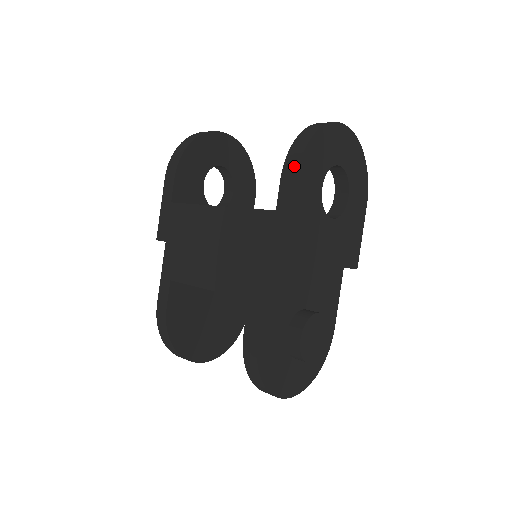
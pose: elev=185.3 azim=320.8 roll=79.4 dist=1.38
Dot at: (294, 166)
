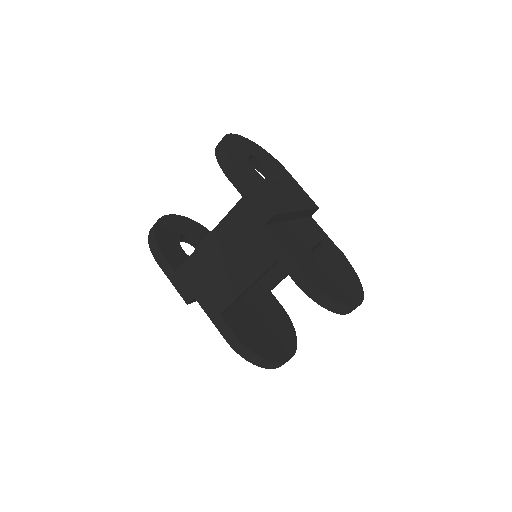
Dot at: (229, 165)
